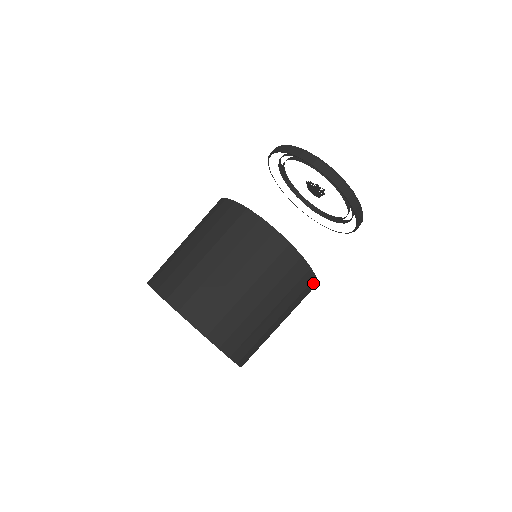
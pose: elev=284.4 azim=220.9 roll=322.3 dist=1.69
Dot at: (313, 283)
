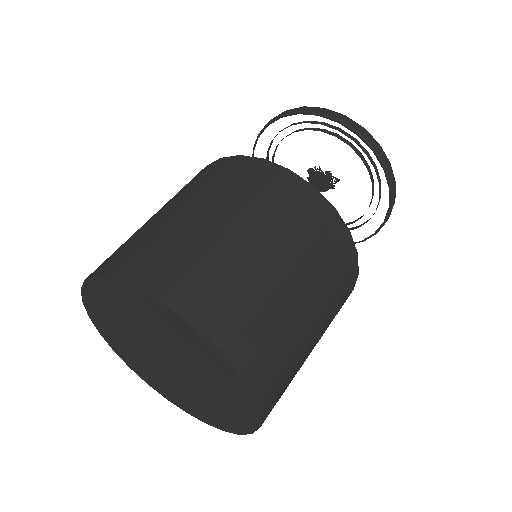
Dot at: occluded
